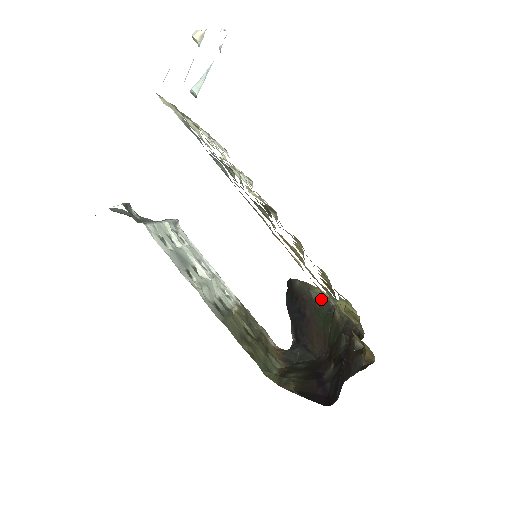
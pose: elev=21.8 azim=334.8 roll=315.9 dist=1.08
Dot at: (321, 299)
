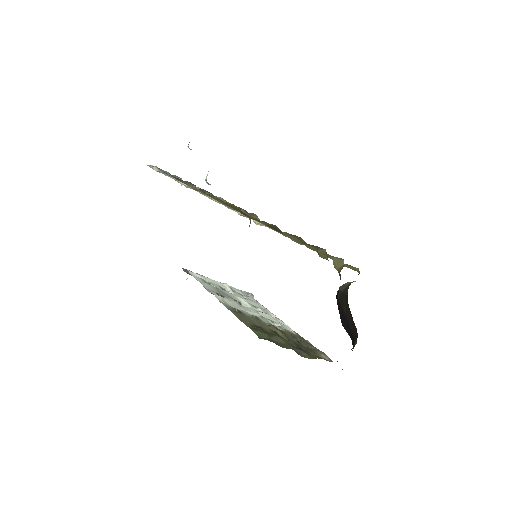
Dot at: (346, 287)
